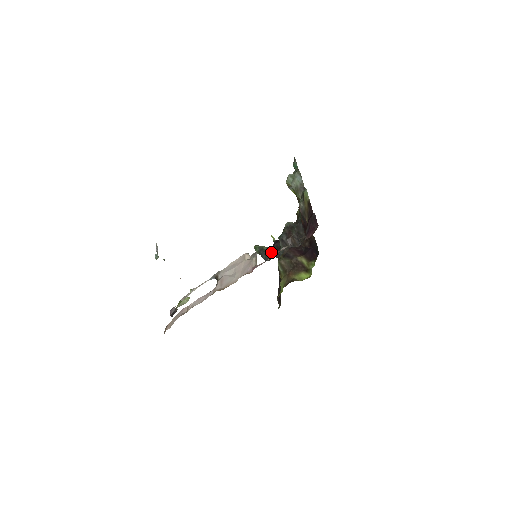
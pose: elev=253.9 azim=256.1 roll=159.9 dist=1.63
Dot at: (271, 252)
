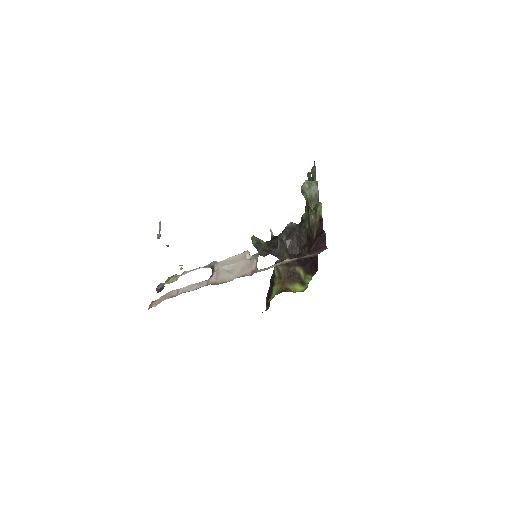
Dot at: (267, 248)
